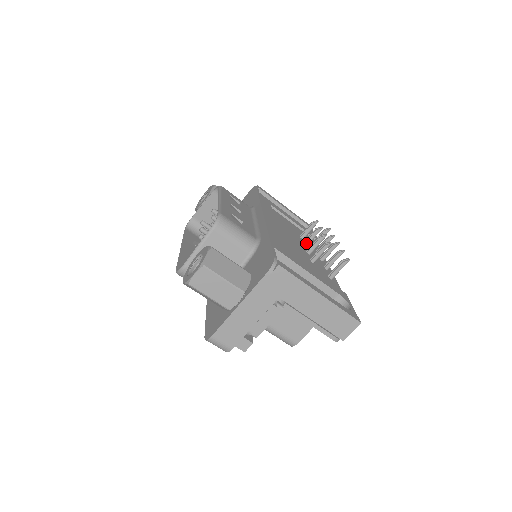
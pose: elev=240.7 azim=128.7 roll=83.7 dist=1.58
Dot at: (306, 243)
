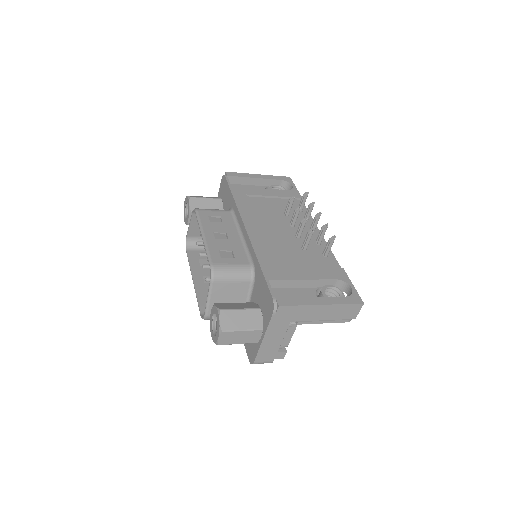
Dot at: (292, 224)
